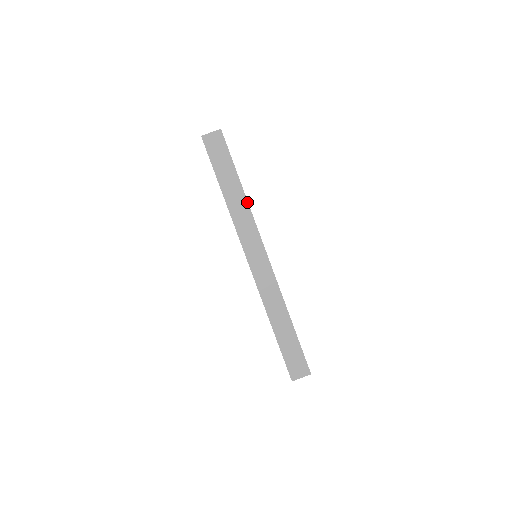
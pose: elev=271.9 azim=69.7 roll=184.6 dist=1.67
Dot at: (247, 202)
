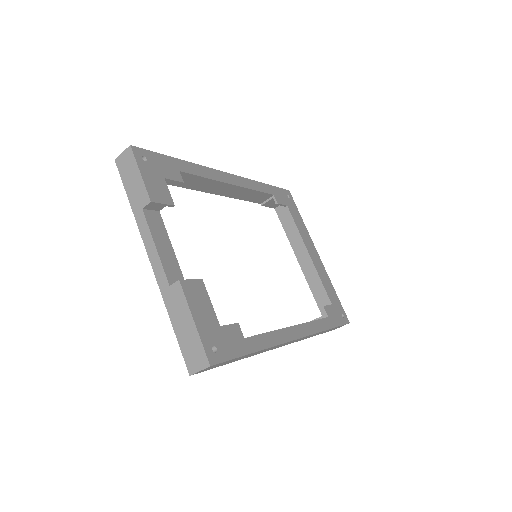
Dot at: occluded
